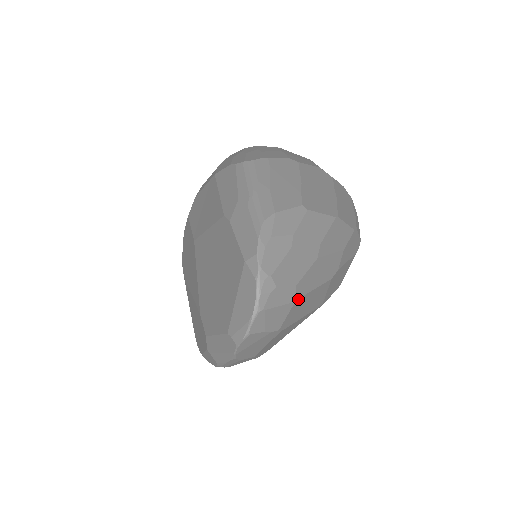
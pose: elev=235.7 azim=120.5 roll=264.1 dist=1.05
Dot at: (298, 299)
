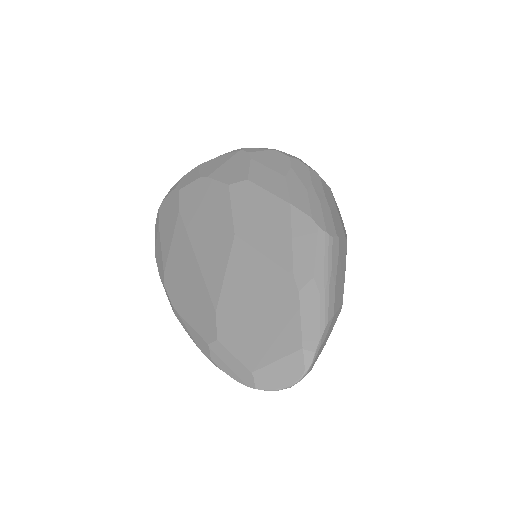
Dot at: occluded
